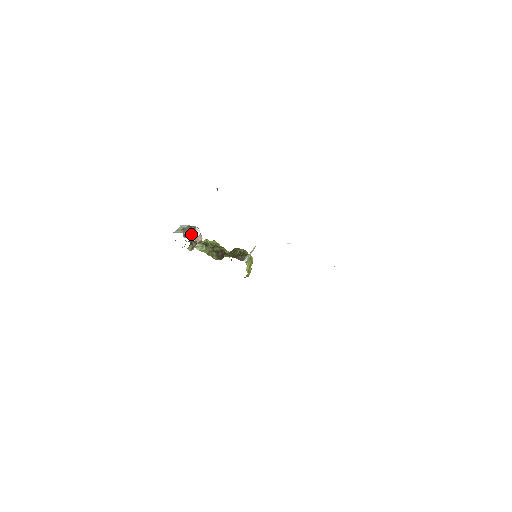
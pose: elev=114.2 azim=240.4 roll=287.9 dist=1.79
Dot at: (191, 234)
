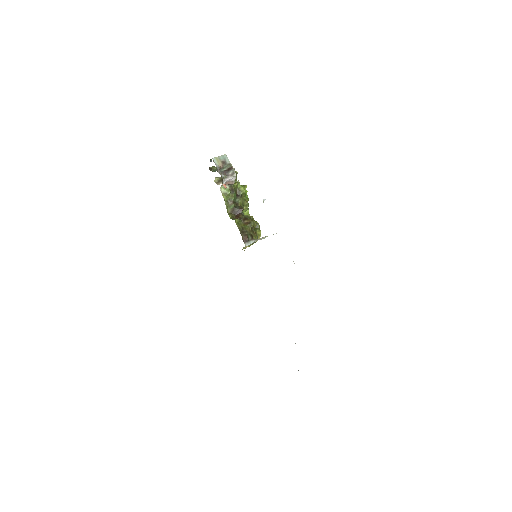
Dot at: (225, 177)
